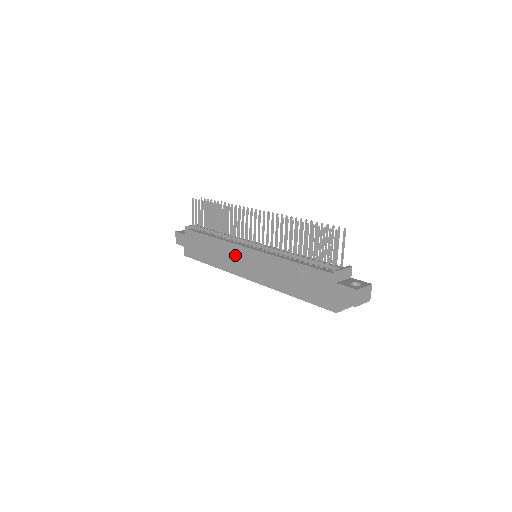
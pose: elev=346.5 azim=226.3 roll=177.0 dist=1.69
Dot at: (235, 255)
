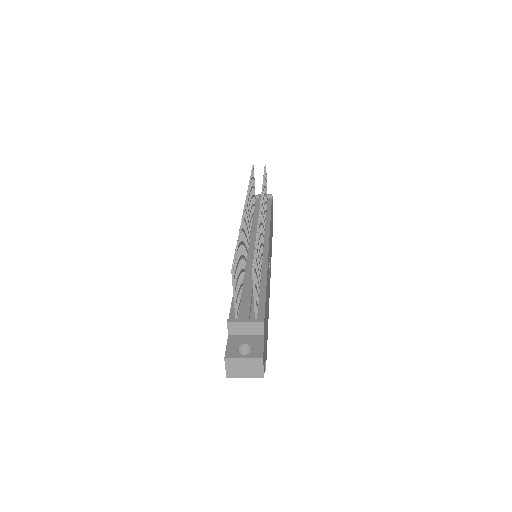
Dot at: occluded
